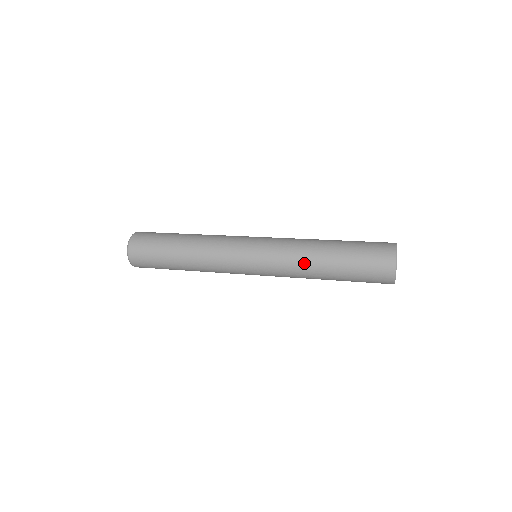
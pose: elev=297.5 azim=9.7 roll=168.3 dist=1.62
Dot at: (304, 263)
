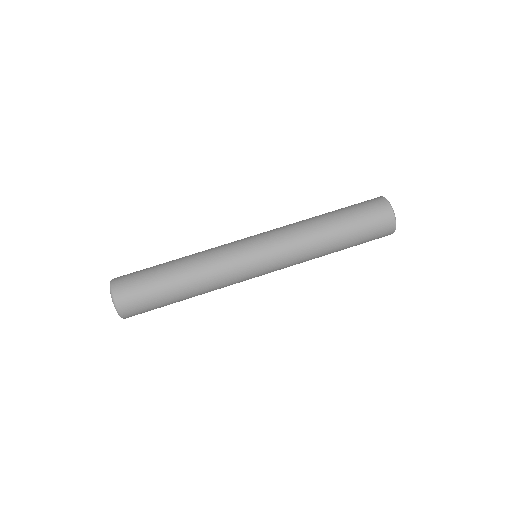
Dot at: (309, 233)
